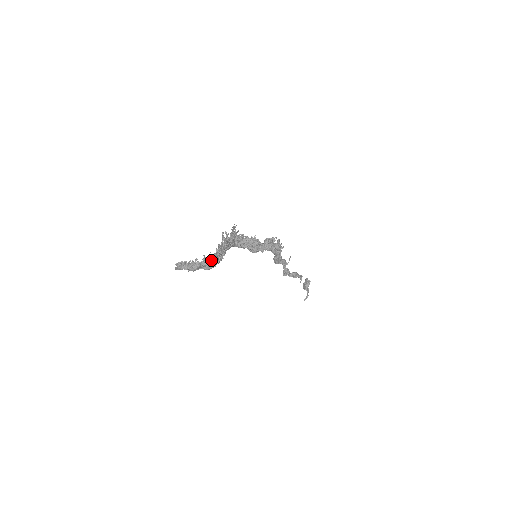
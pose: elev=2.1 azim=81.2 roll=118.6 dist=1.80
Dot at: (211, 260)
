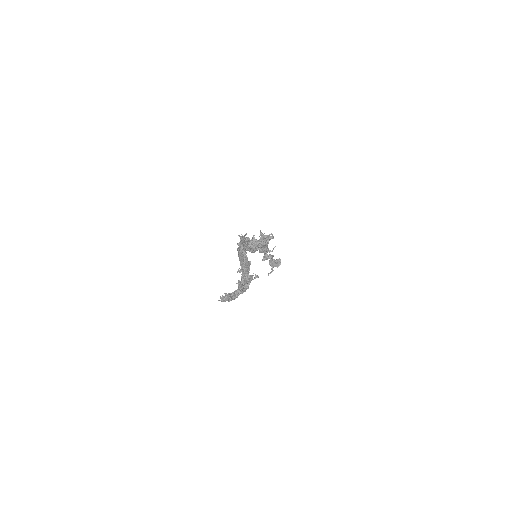
Dot at: (247, 284)
